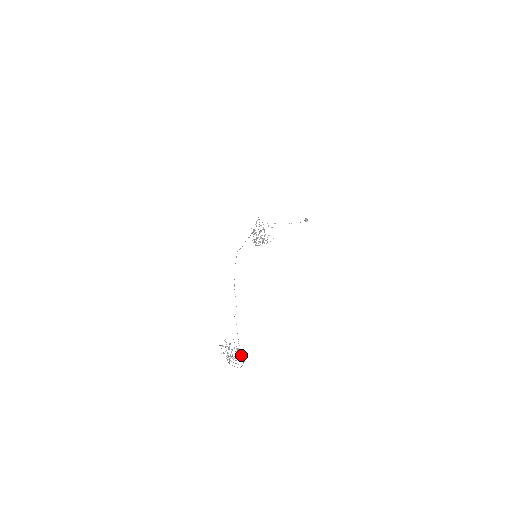
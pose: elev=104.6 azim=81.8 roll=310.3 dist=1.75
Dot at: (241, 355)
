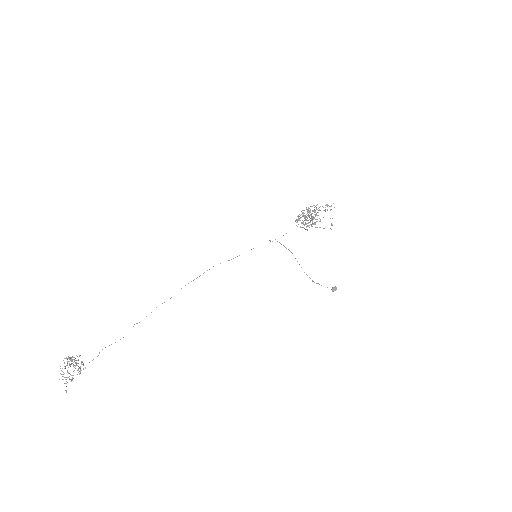
Dot at: (72, 380)
